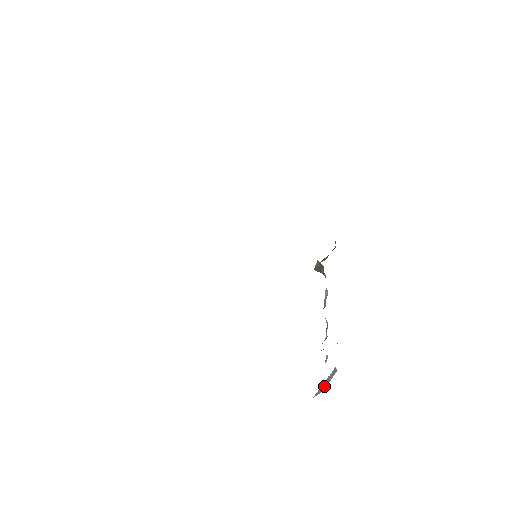
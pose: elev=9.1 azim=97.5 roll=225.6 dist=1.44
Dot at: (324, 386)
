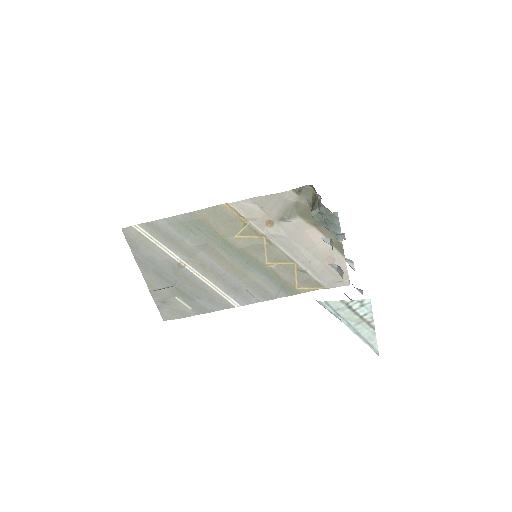
Dot at: occluded
